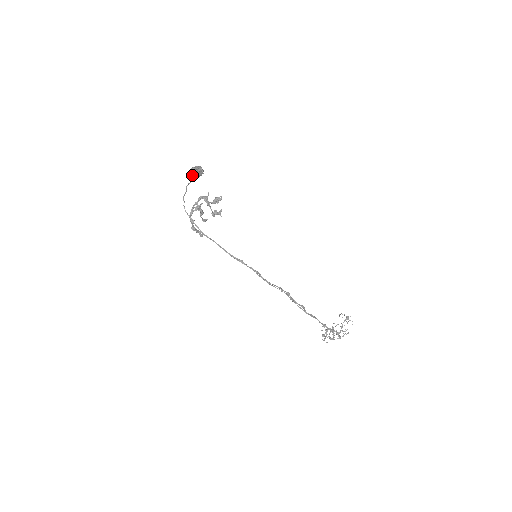
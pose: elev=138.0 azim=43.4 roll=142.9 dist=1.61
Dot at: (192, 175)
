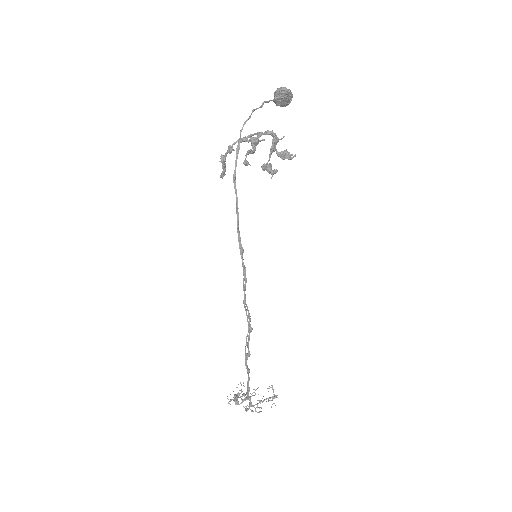
Dot at: (276, 95)
